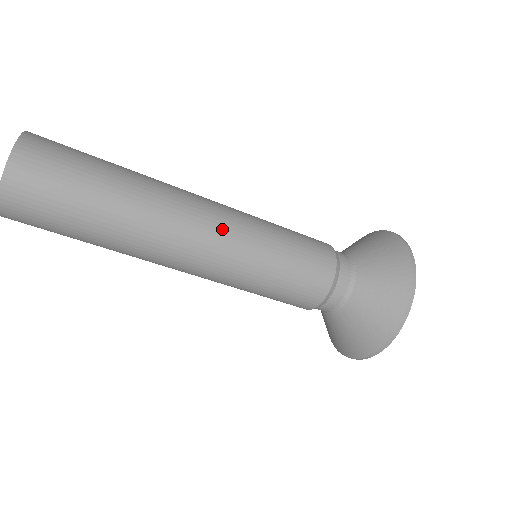
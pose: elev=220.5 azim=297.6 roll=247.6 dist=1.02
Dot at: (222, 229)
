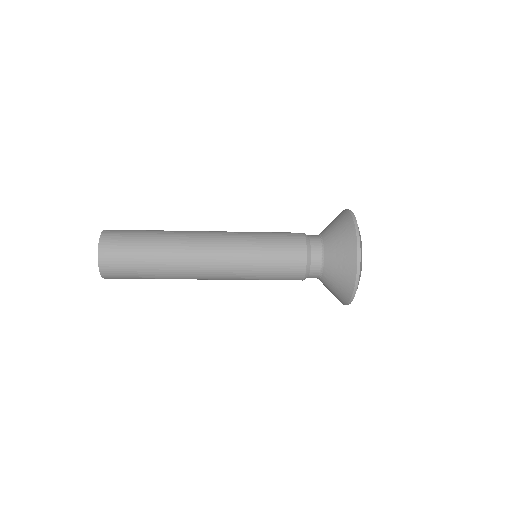
Dot at: (221, 275)
